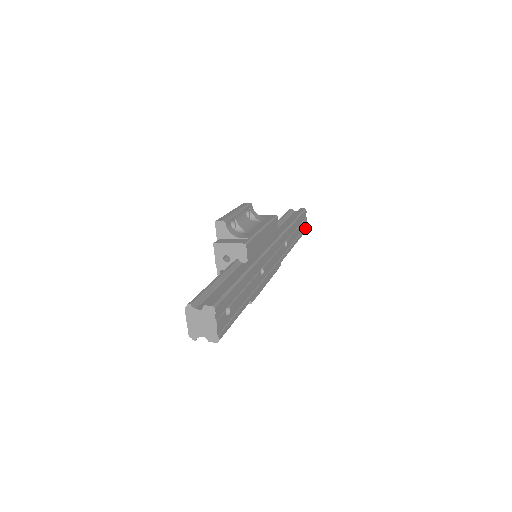
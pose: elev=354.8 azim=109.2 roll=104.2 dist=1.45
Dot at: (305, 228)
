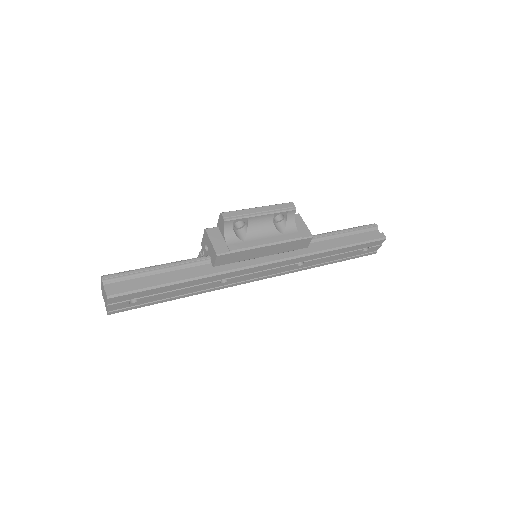
Dot at: (370, 252)
